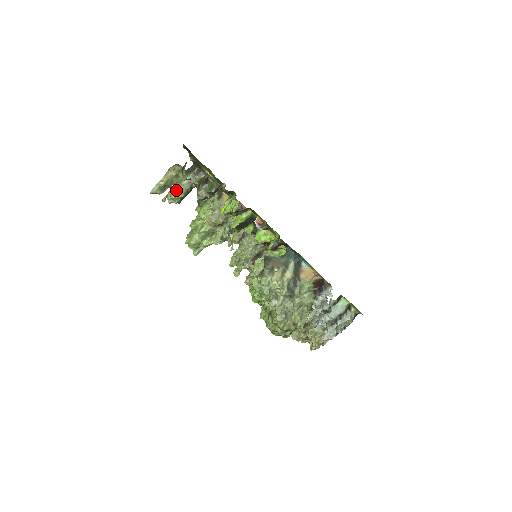
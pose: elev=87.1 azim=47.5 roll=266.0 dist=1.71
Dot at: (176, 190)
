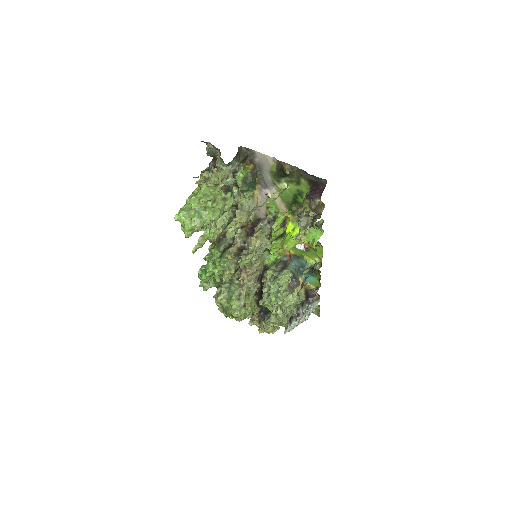
Dot at: (220, 174)
